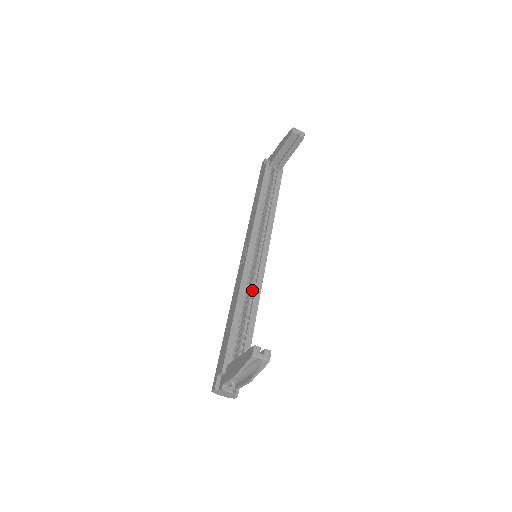
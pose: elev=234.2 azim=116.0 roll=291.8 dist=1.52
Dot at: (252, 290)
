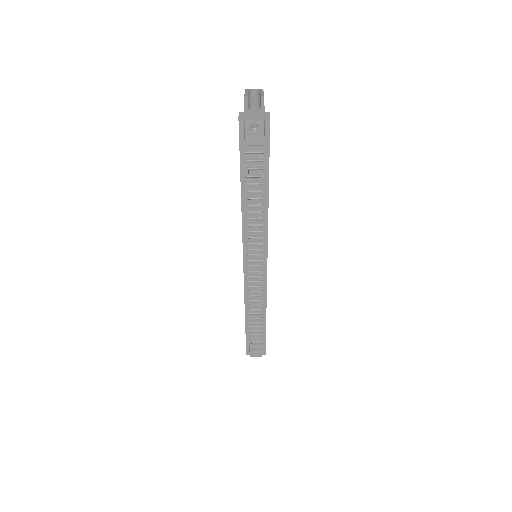
Dot at: occluded
